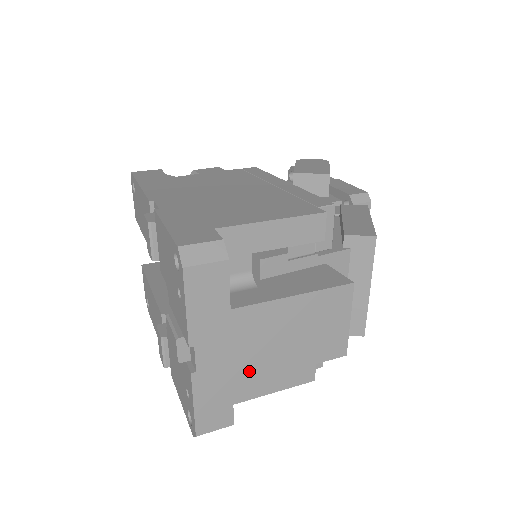
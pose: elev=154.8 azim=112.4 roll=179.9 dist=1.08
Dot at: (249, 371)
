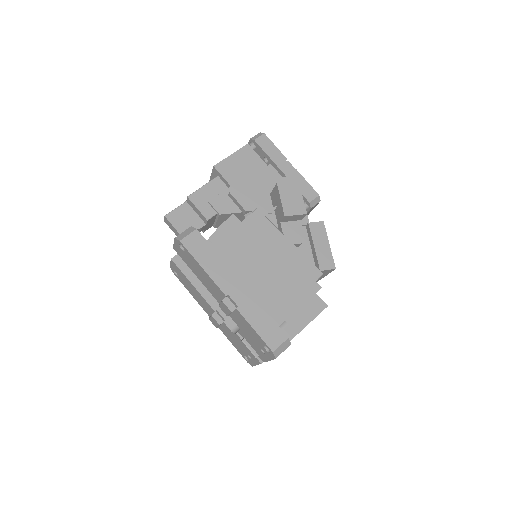
Dot at: occluded
